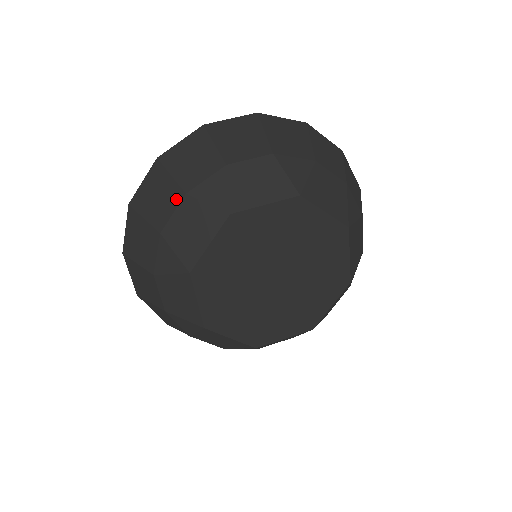
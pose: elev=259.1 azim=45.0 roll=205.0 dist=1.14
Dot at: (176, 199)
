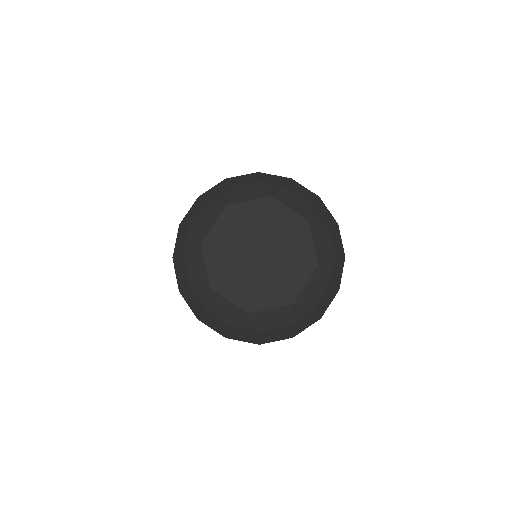
Dot at: (252, 181)
